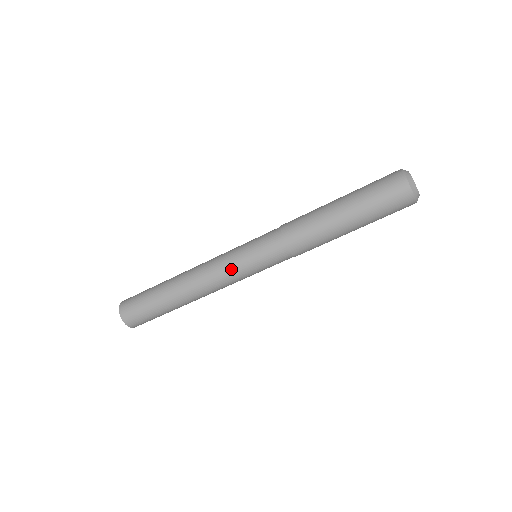
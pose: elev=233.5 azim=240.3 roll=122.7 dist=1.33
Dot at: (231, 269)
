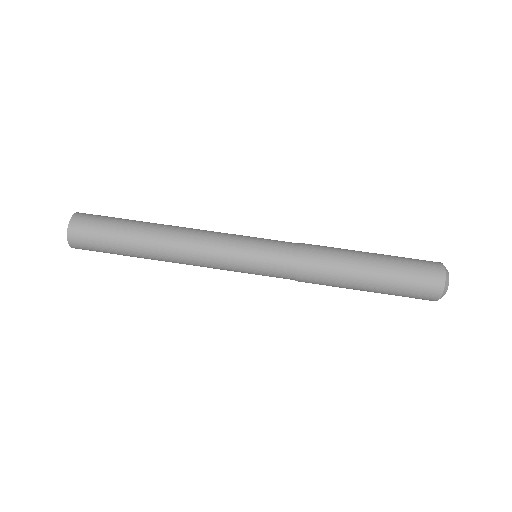
Dot at: (226, 256)
